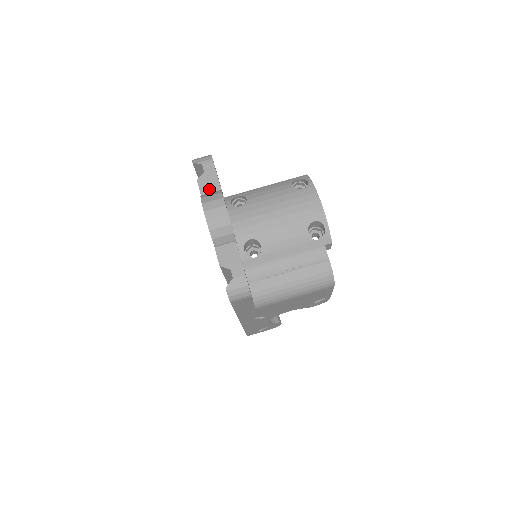
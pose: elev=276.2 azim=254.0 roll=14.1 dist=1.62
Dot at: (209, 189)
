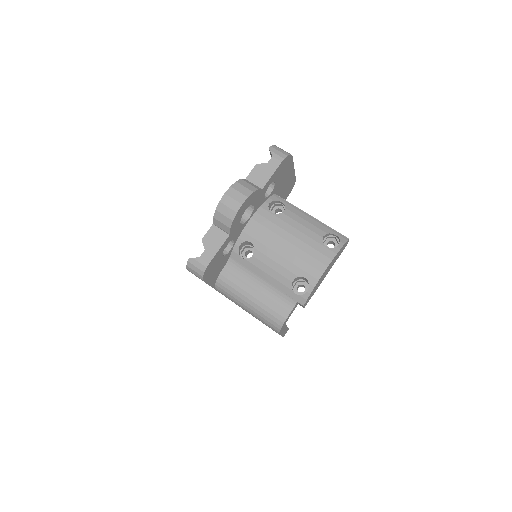
Dot at: (256, 179)
